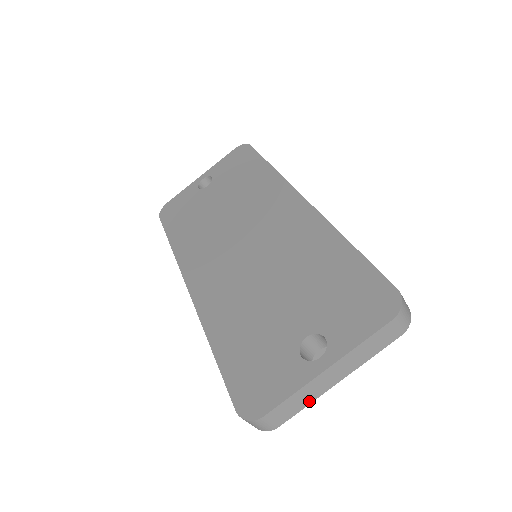
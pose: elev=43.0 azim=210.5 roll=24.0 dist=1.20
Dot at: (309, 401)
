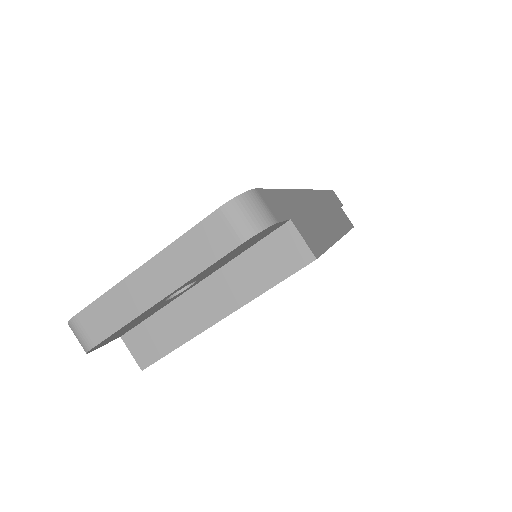
Dot at: (127, 318)
